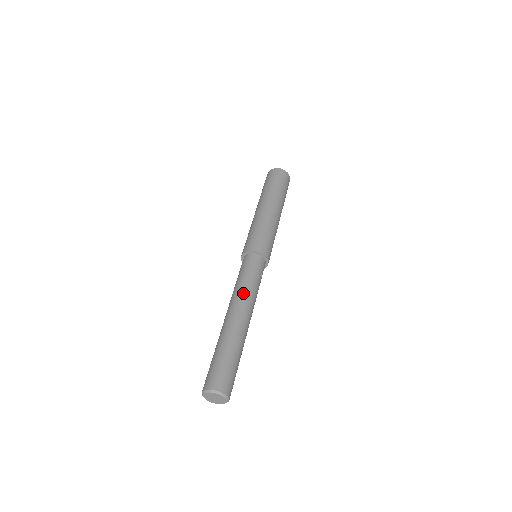
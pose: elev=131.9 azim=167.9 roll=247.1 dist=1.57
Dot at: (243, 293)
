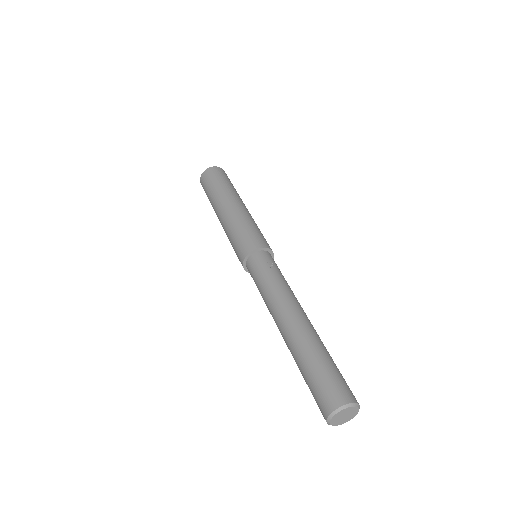
Dot at: (271, 300)
